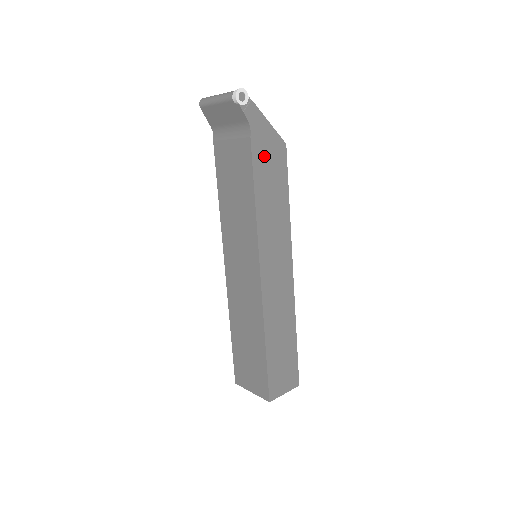
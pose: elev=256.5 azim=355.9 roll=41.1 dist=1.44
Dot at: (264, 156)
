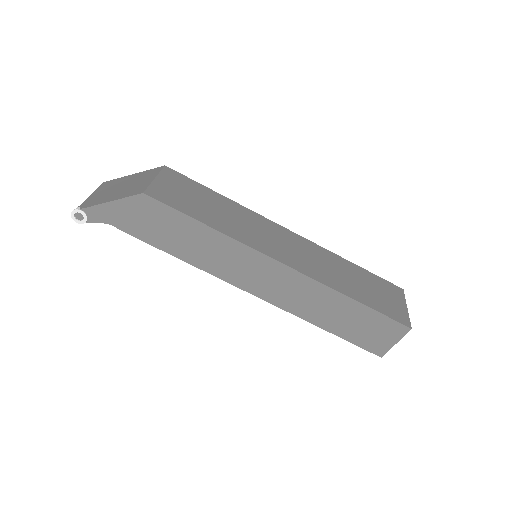
Dot at: (143, 225)
